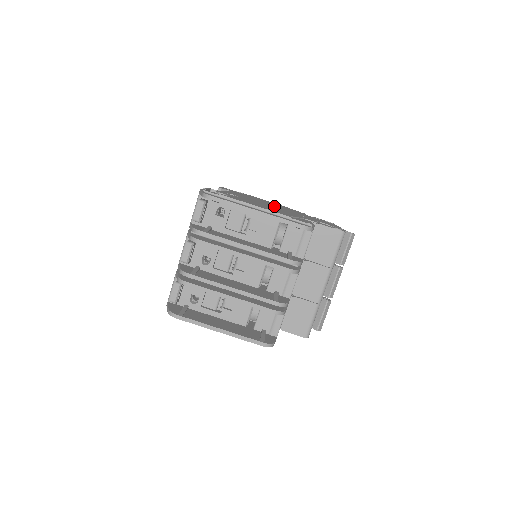
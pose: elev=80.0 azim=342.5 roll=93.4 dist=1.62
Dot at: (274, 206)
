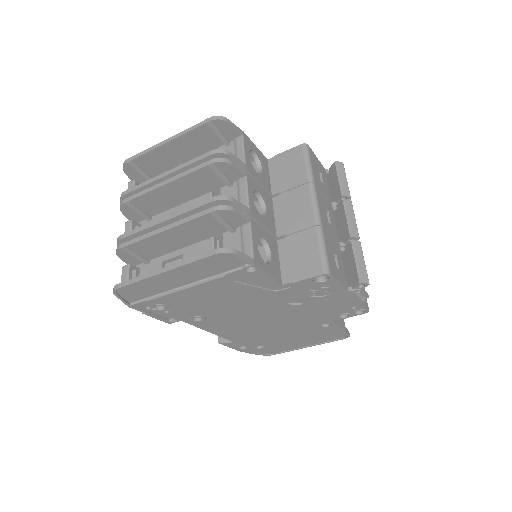
Dot at: occluded
